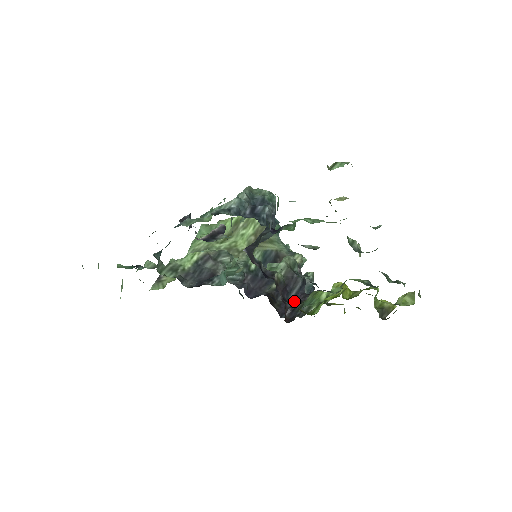
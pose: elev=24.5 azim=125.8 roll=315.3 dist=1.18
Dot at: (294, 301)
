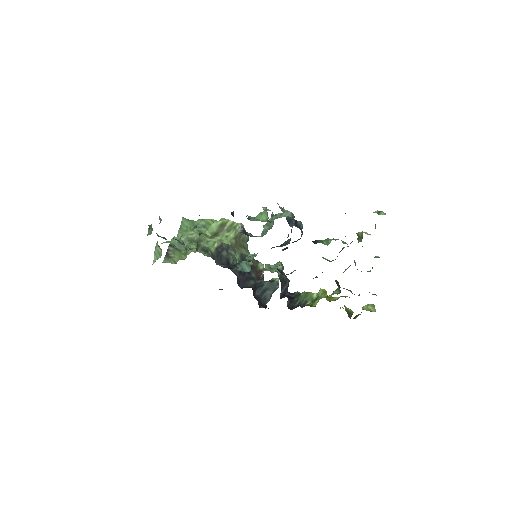
Dot at: occluded
